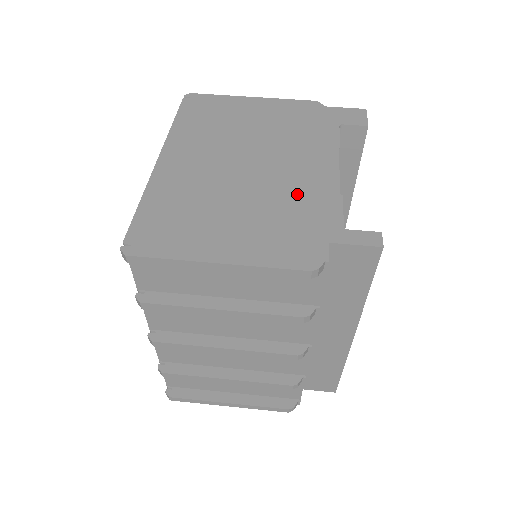
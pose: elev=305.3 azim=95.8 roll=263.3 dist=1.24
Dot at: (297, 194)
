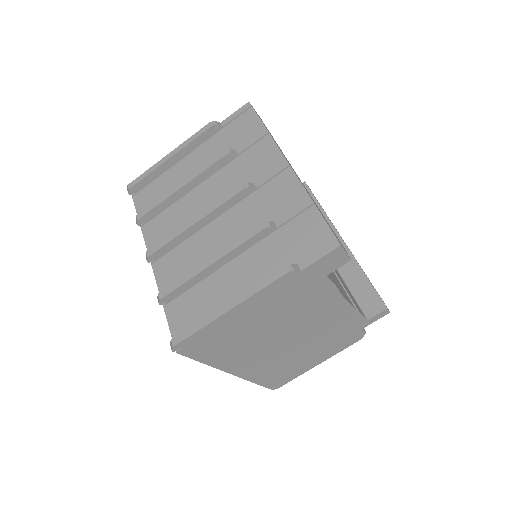
Dot at: (332, 328)
